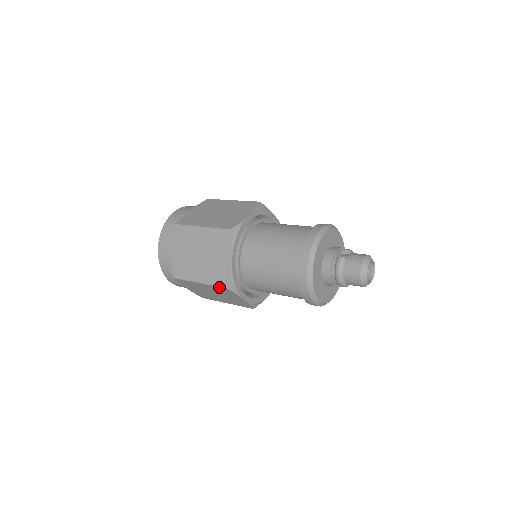
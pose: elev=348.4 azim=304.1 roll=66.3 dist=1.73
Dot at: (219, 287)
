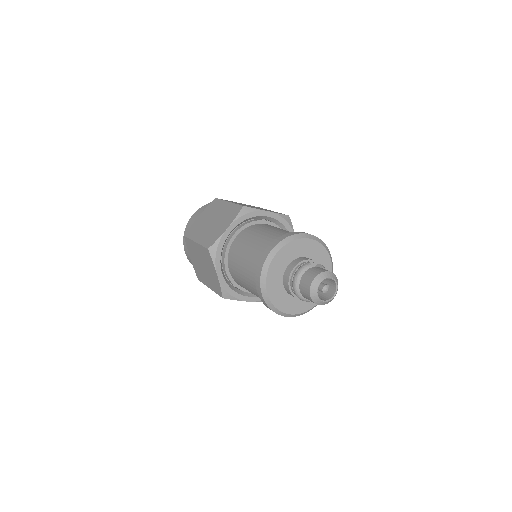
Dot at: (205, 248)
